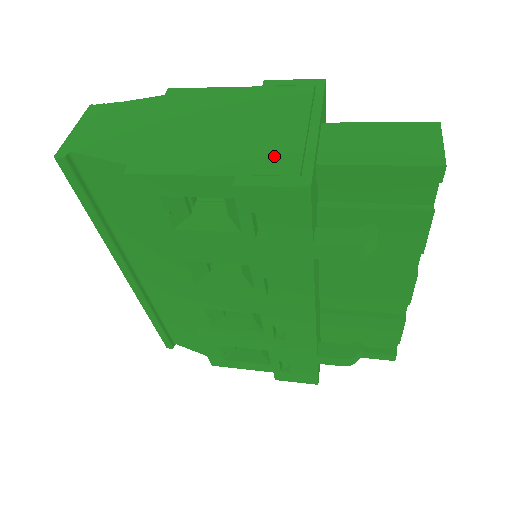
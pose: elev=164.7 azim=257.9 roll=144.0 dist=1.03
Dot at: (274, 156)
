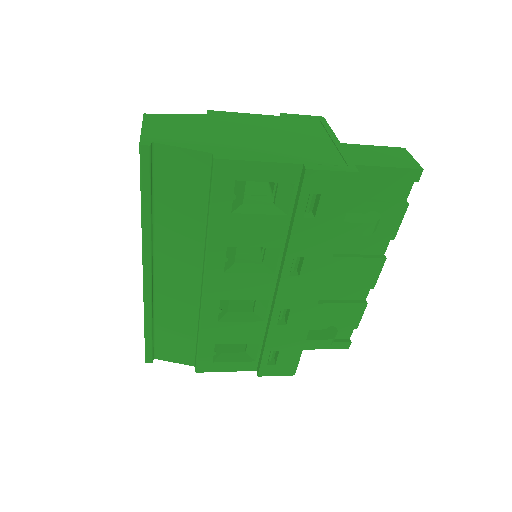
Dot at: (322, 155)
